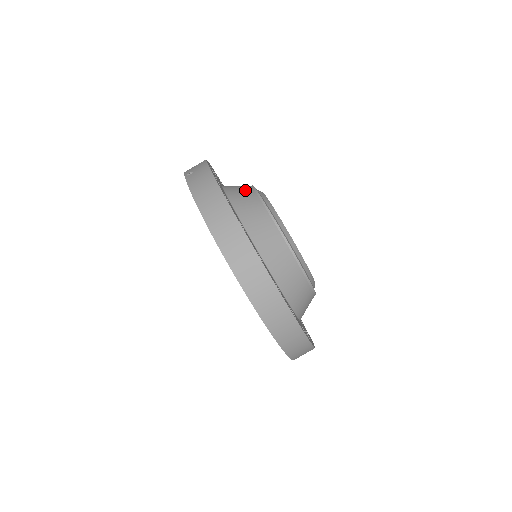
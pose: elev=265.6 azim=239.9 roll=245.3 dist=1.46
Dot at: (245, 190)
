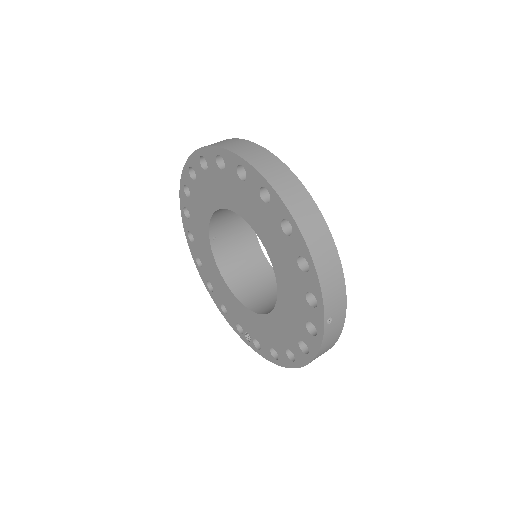
Dot at: occluded
